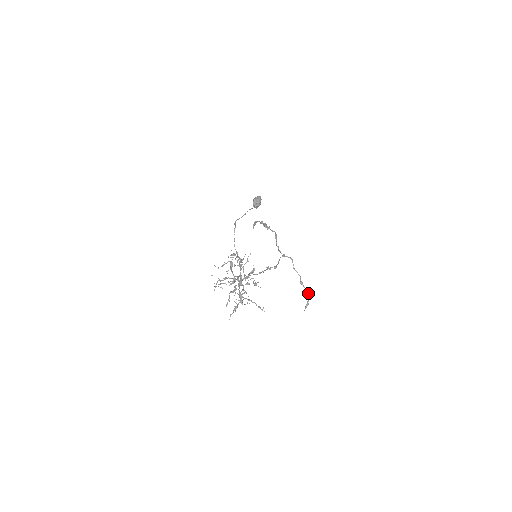
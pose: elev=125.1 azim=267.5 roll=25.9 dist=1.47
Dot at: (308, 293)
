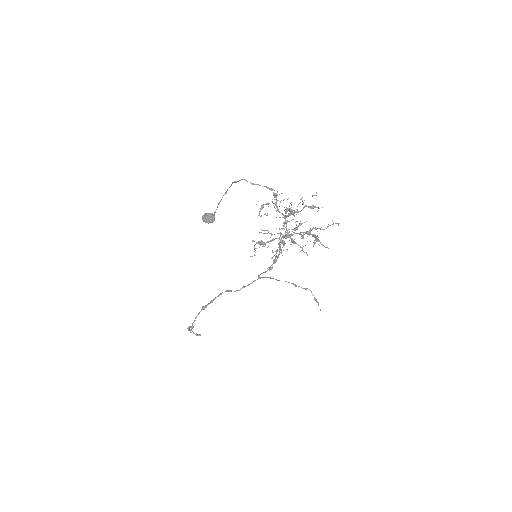
Dot at: occluded
